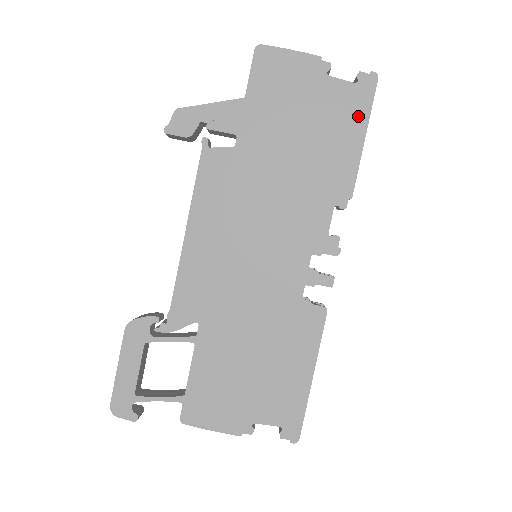
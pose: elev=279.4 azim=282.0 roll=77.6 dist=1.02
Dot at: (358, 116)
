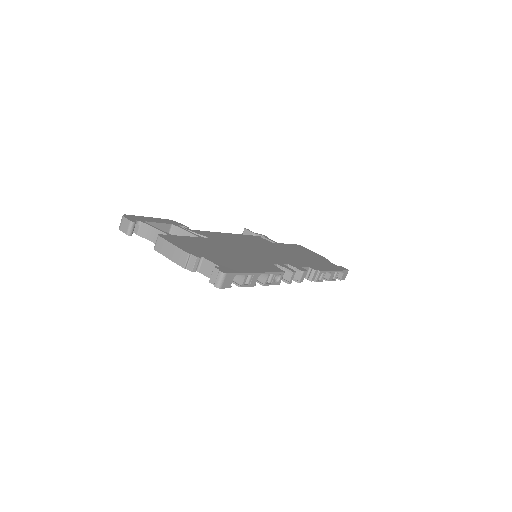
Dot at: (335, 268)
